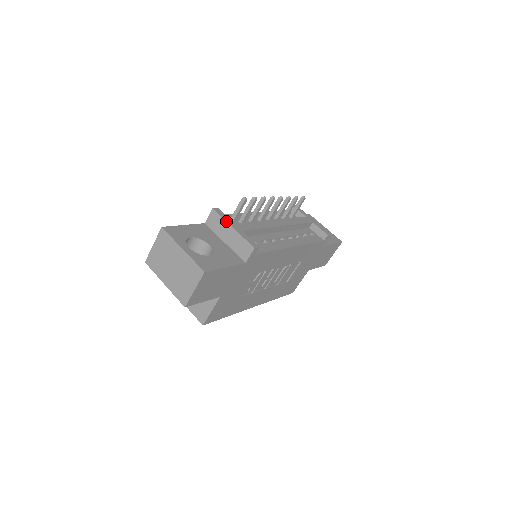
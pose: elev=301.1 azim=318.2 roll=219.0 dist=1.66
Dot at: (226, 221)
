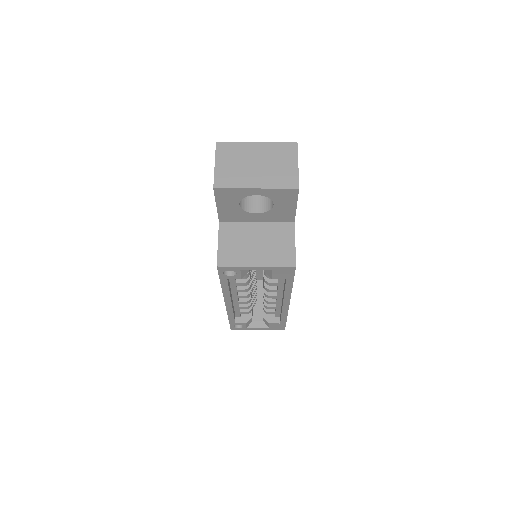
Dot at: occluded
